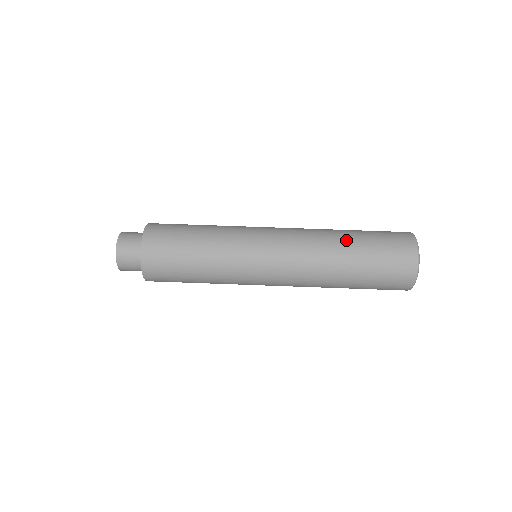
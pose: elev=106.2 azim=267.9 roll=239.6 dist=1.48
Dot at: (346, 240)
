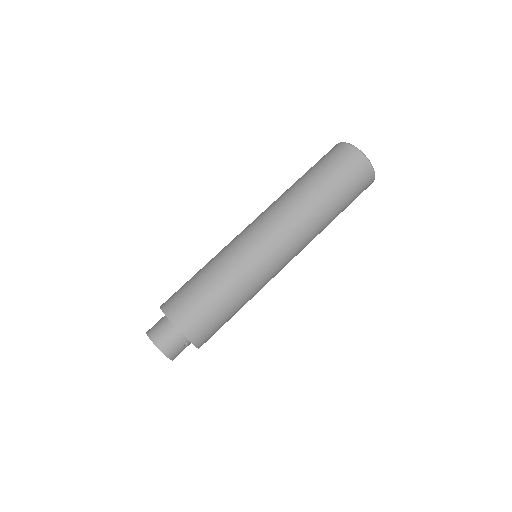
Dot at: (294, 183)
